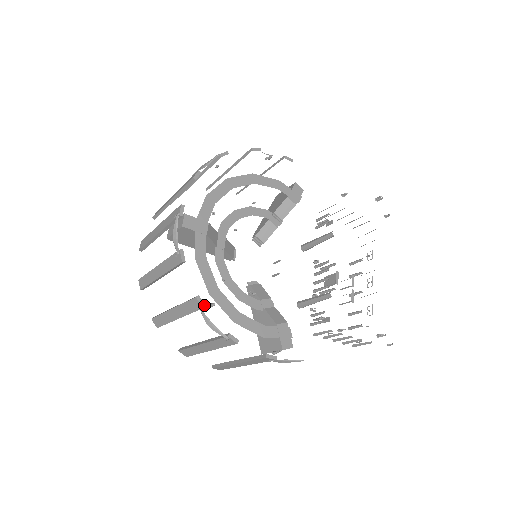
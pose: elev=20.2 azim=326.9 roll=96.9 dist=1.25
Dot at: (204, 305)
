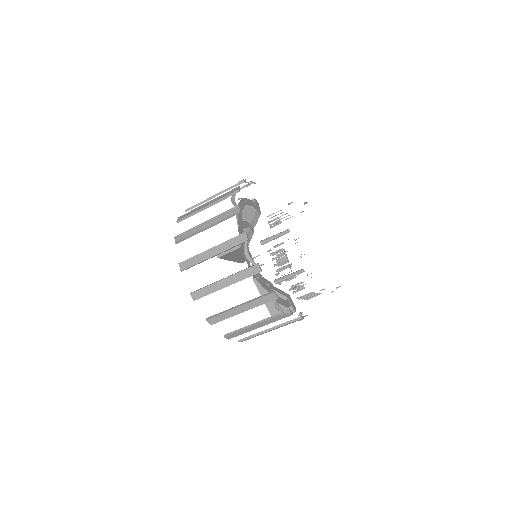
Dot at: occluded
